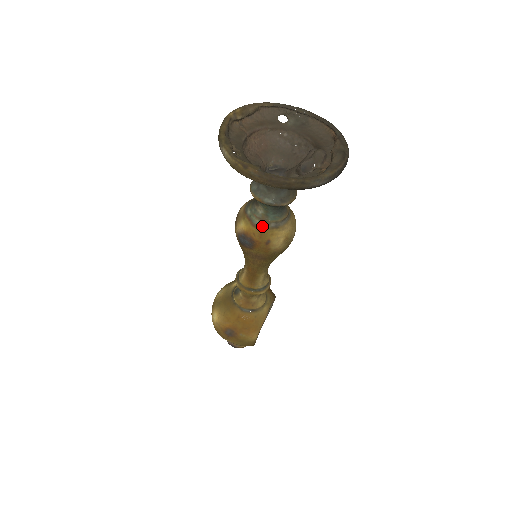
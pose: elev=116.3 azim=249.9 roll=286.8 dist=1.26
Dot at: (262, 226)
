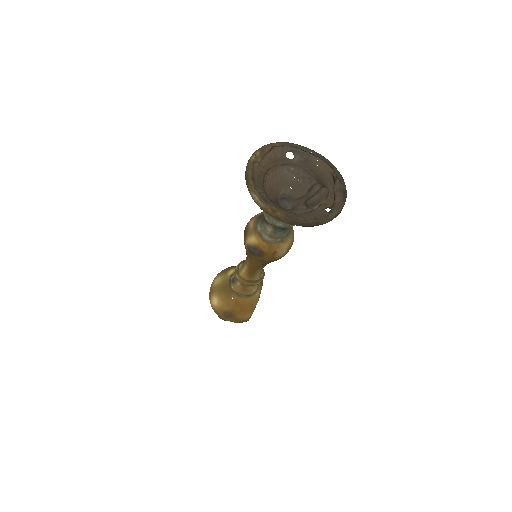
Dot at: (271, 241)
